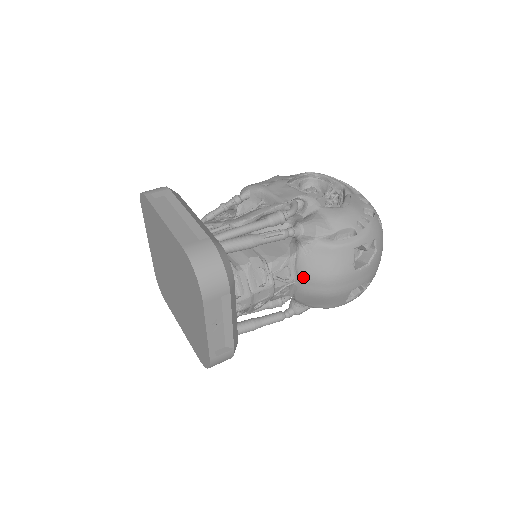
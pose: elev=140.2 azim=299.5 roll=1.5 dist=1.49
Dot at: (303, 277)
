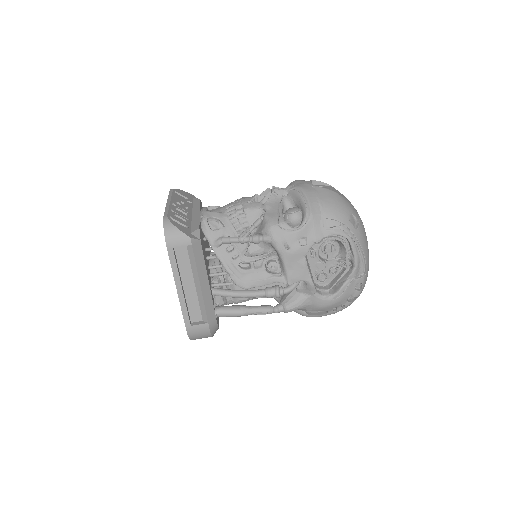
Dot at: occluded
